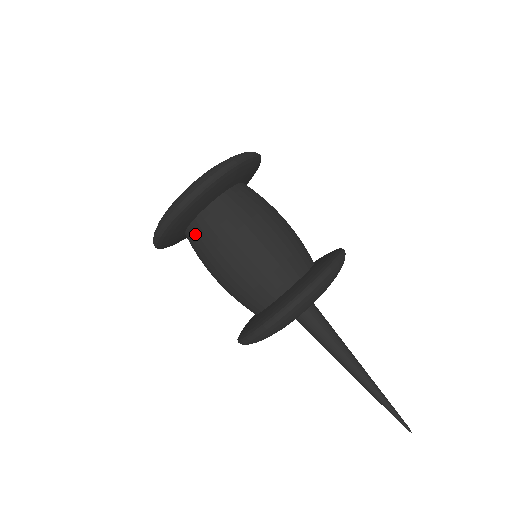
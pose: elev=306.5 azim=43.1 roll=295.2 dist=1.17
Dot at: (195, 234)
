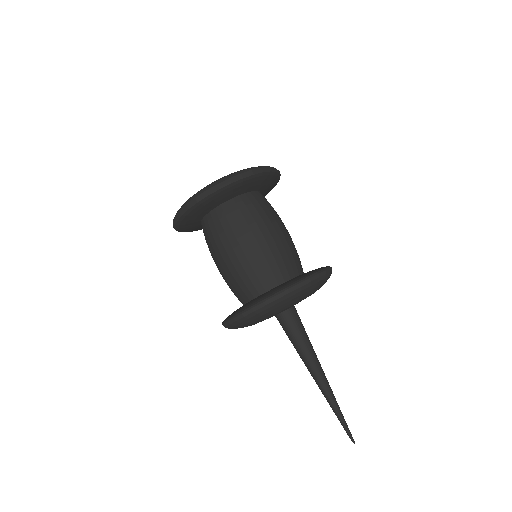
Dot at: (205, 228)
